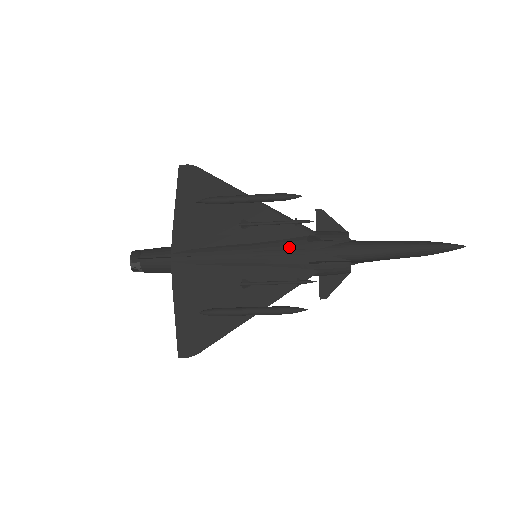
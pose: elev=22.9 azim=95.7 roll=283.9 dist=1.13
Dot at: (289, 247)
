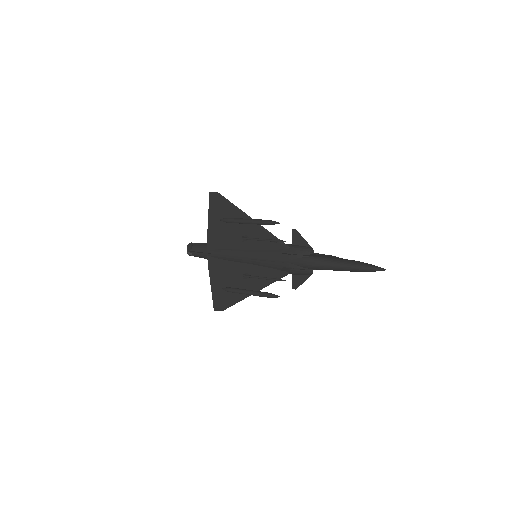
Dot at: (271, 256)
